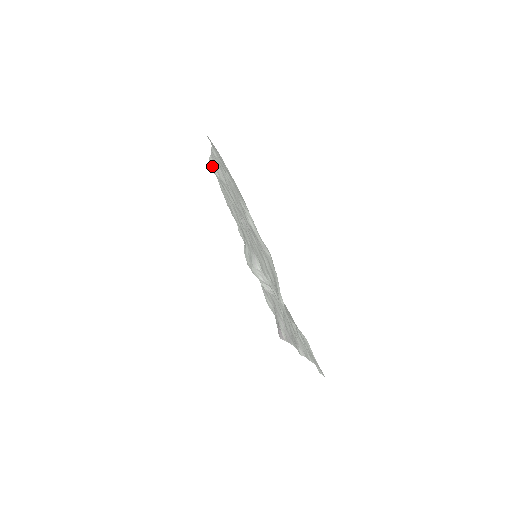
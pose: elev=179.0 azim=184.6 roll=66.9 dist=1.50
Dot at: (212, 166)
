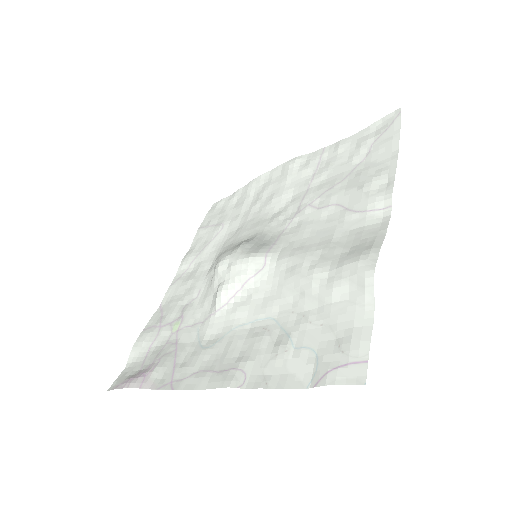
Dot at: (296, 162)
